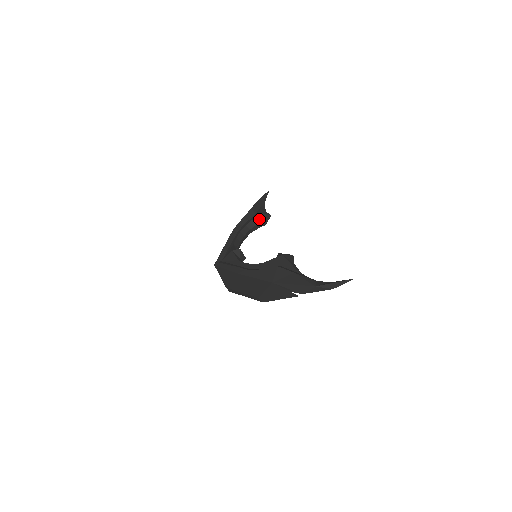
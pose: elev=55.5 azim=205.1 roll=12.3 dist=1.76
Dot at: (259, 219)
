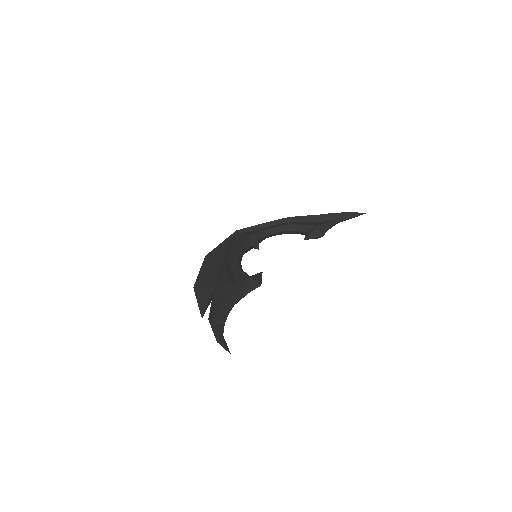
Dot at: (311, 229)
